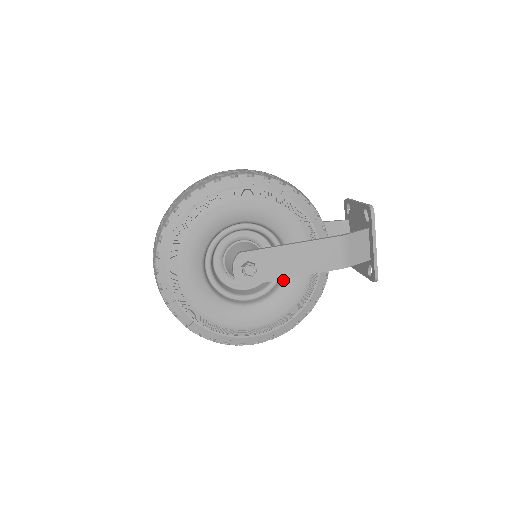
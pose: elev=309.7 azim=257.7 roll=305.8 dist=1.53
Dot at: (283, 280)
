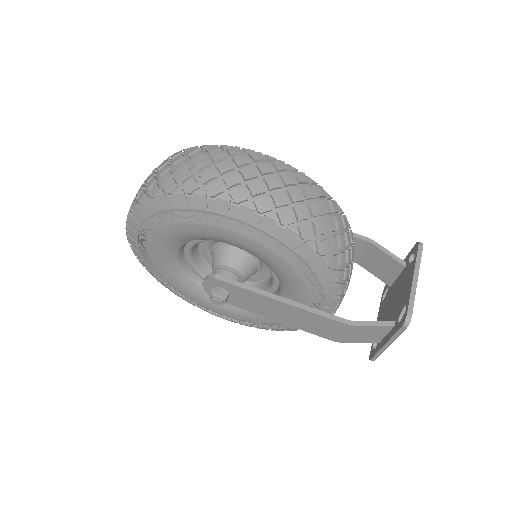
Dot at: occluded
